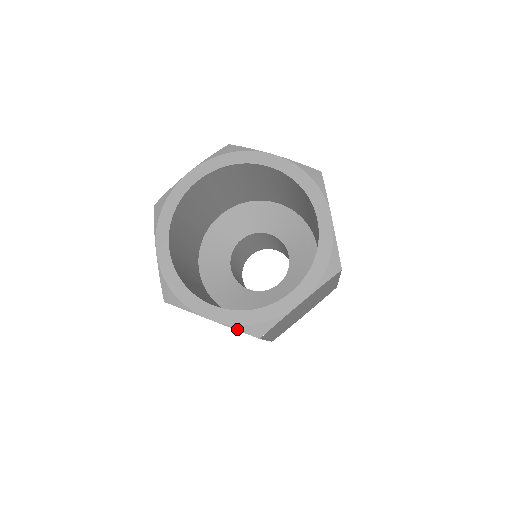
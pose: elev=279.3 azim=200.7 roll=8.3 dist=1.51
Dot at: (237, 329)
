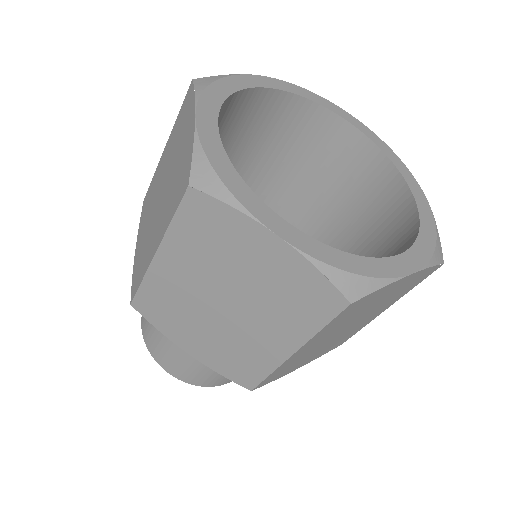
Dot at: (322, 270)
